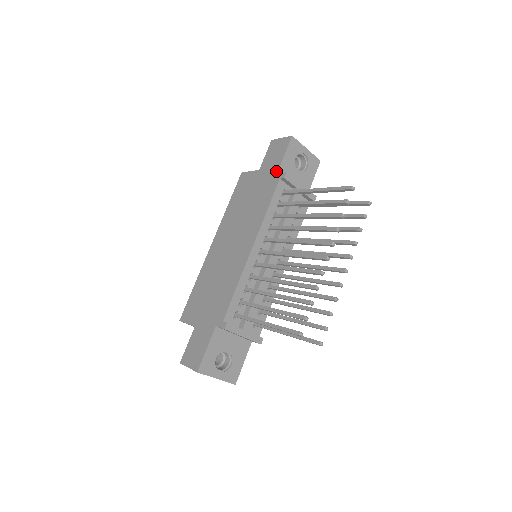
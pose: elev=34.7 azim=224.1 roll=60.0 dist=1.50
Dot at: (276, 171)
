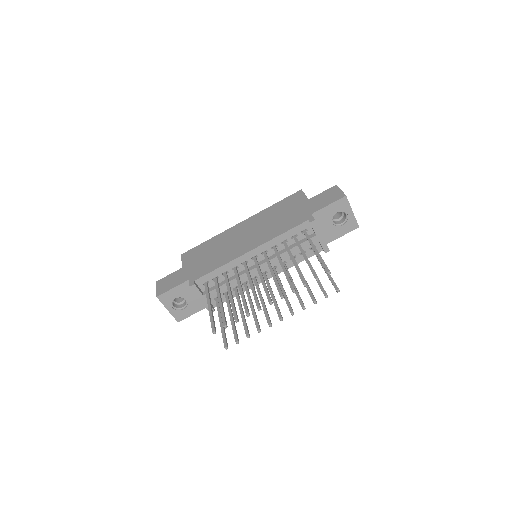
Dot at: (313, 212)
